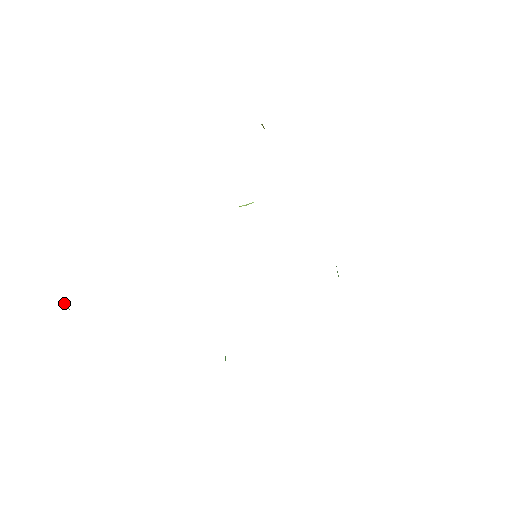
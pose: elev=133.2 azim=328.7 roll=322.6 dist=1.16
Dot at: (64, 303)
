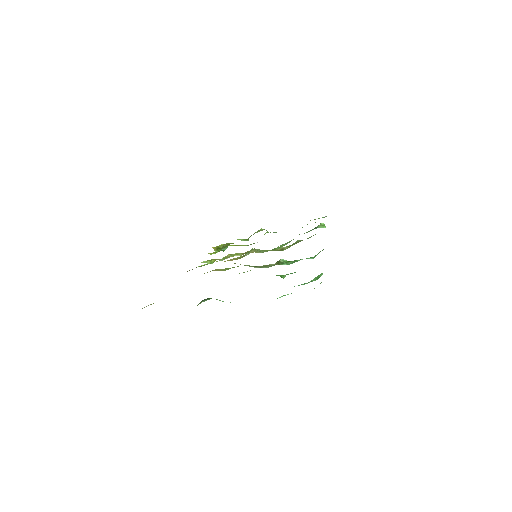
Dot at: occluded
